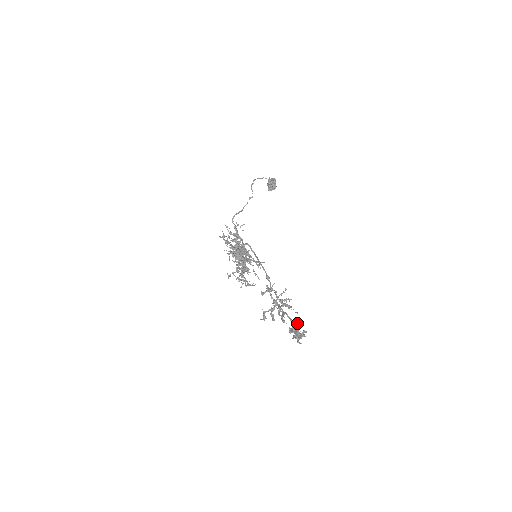
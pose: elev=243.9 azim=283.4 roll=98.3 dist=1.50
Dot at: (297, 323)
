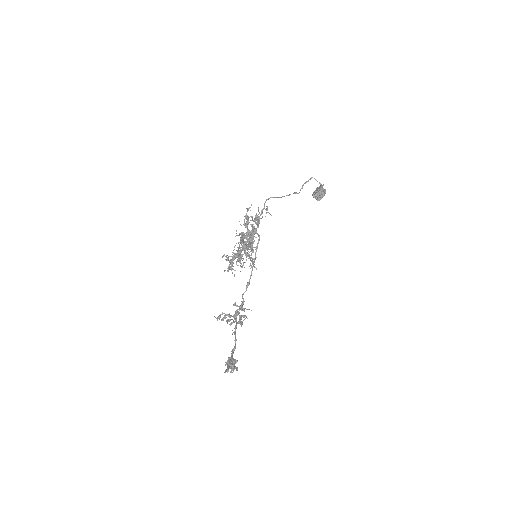
Dot at: (237, 360)
